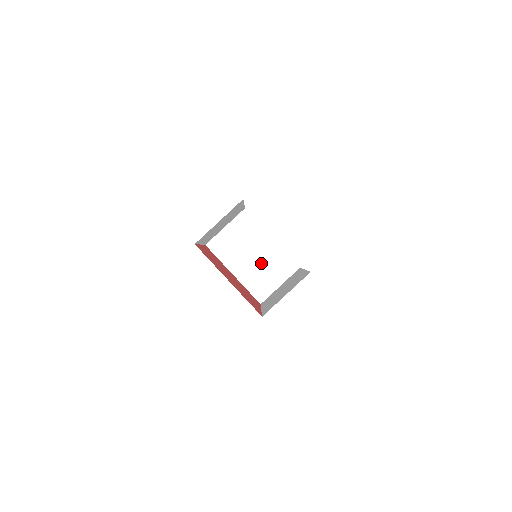
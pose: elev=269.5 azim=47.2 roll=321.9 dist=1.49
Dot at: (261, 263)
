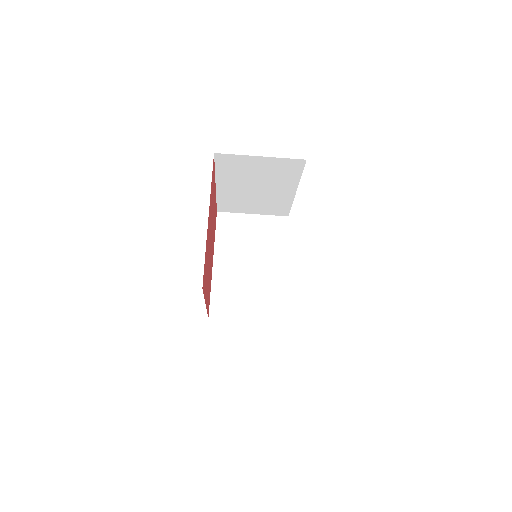
Dot at: (252, 279)
